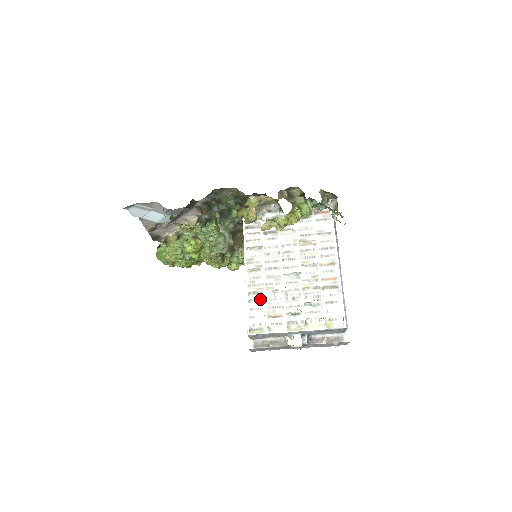
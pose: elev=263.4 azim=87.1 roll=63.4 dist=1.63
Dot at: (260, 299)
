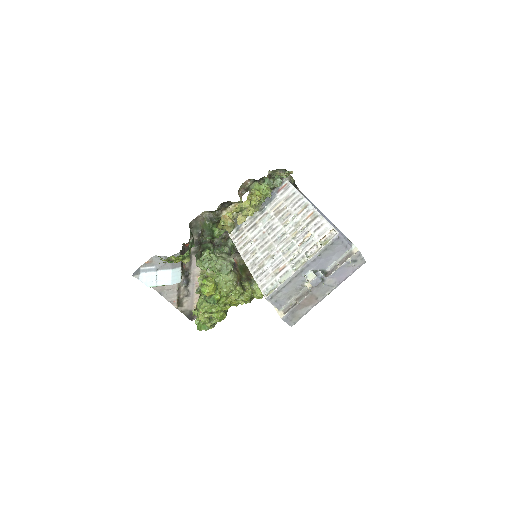
Dot at: (265, 270)
